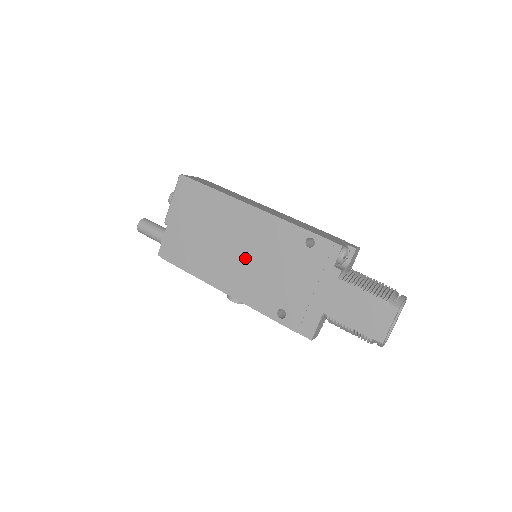
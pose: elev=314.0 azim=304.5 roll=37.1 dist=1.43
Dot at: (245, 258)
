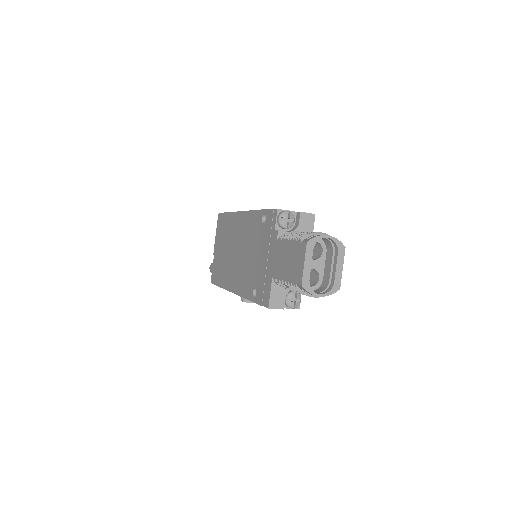
Dot at: (240, 256)
